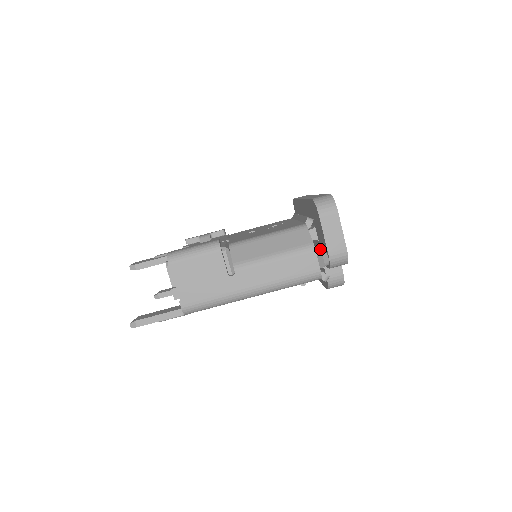
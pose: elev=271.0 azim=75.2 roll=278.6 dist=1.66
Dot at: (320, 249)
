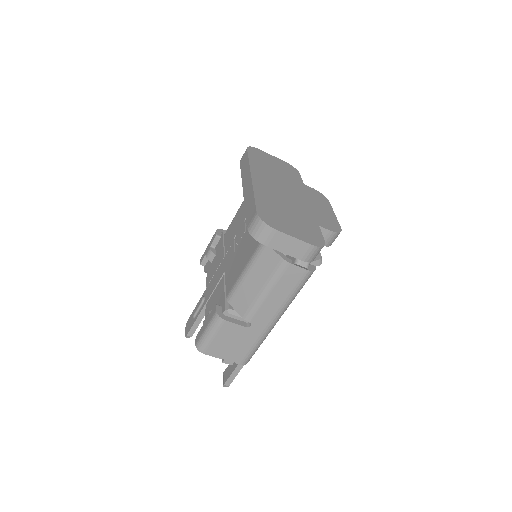
Dot at: occluded
